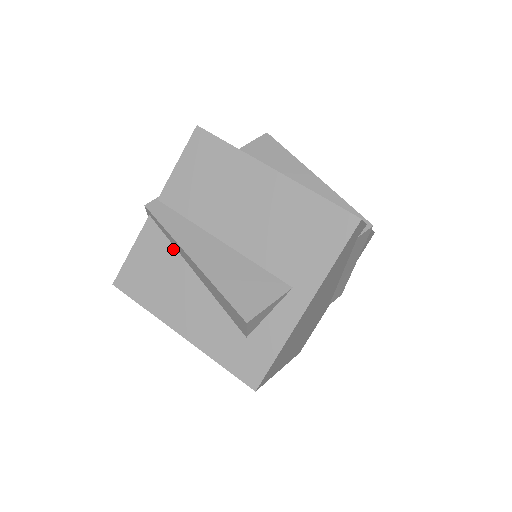
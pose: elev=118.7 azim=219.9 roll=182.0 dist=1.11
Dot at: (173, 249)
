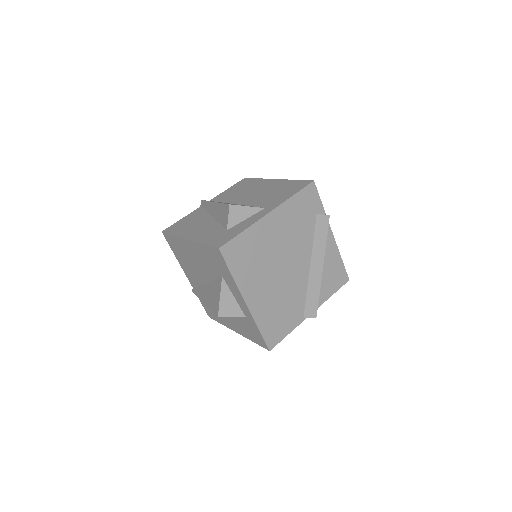
Dot at: (206, 213)
